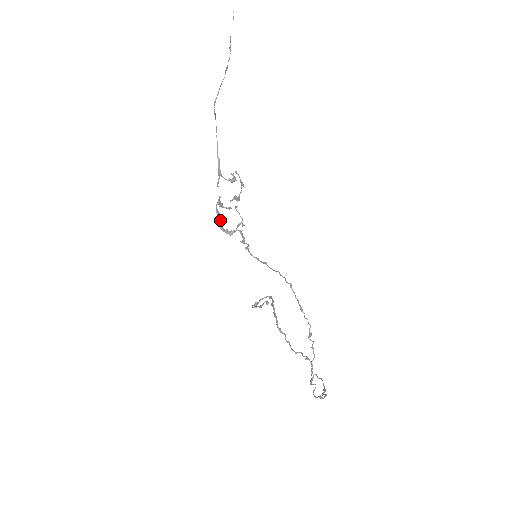
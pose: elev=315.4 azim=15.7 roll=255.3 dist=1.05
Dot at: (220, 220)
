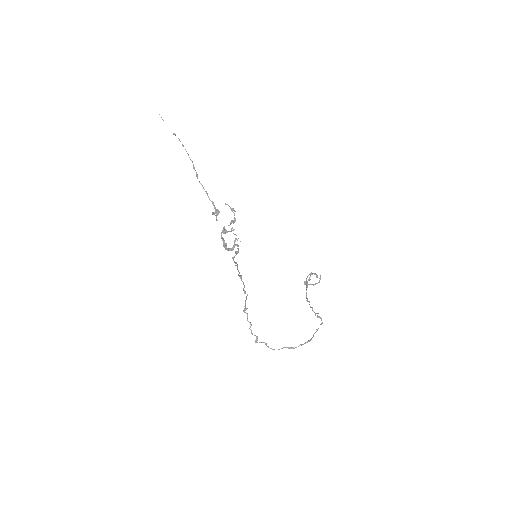
Dot at: (224, 243)
